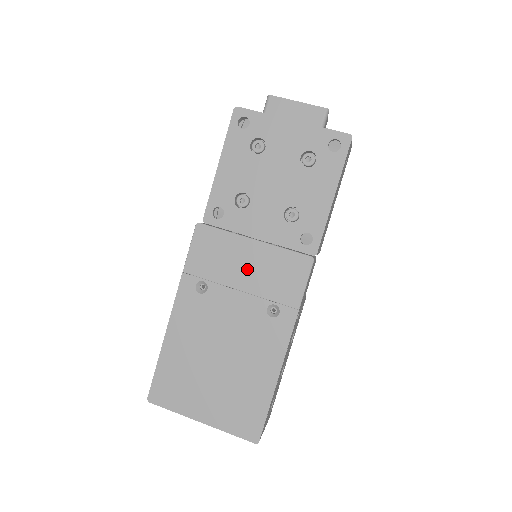
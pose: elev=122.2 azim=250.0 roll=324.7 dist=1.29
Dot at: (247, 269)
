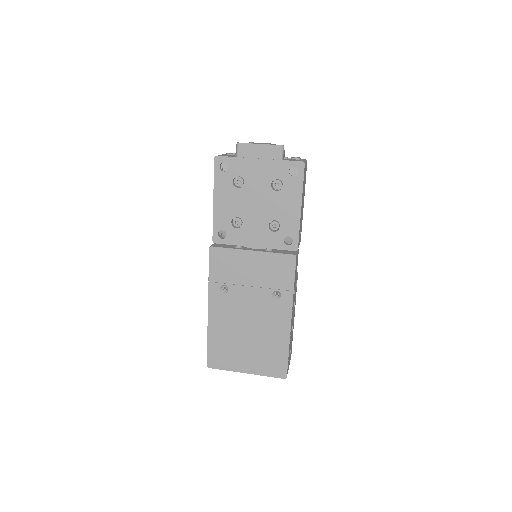
Dot at: (252, 271)
